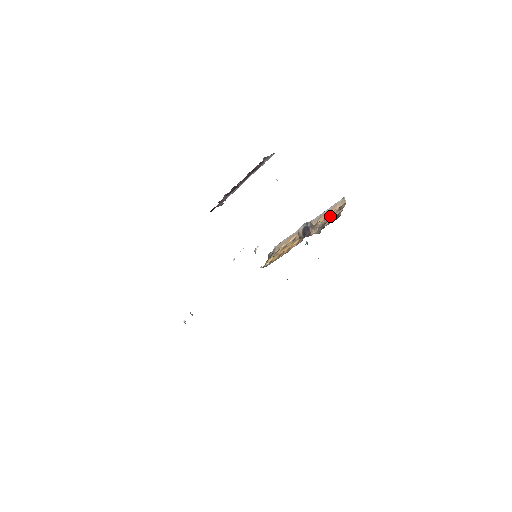
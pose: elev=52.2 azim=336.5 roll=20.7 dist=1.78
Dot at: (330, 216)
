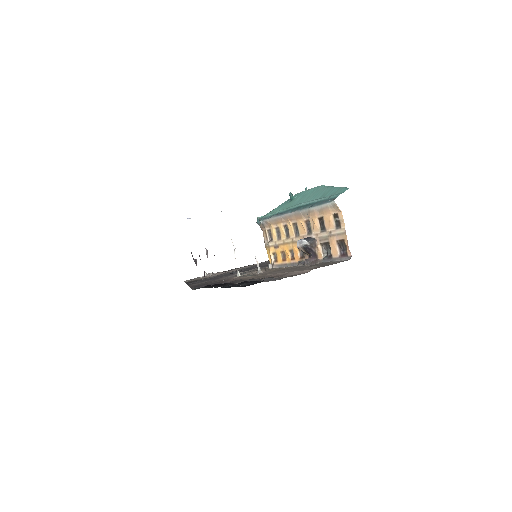
Dot at: (330, 234)
